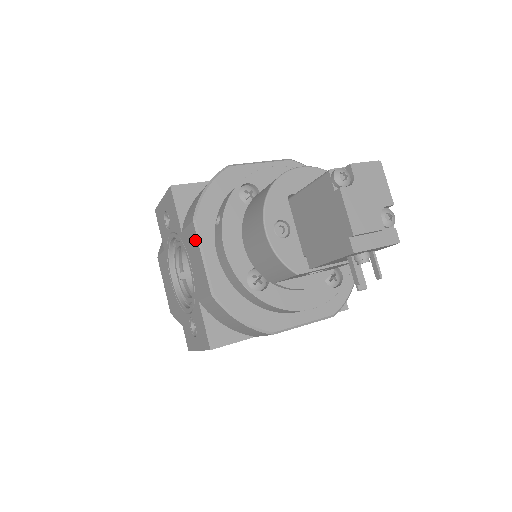
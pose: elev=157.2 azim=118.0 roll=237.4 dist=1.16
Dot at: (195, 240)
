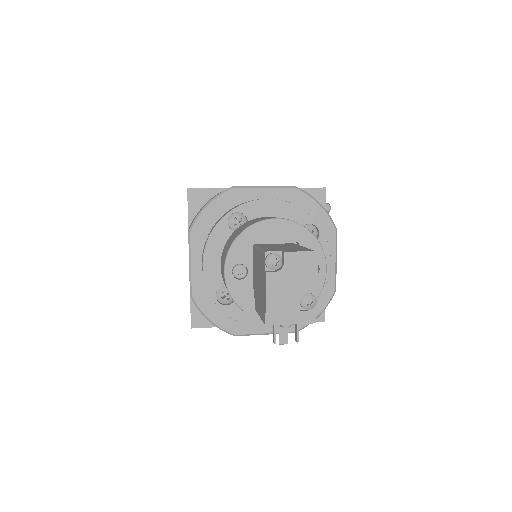
Dot at: occluded
